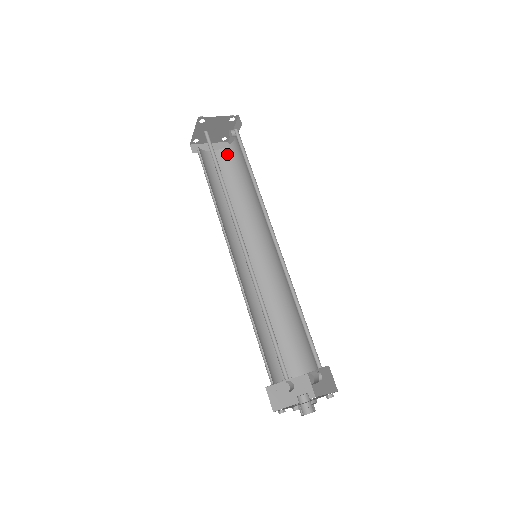
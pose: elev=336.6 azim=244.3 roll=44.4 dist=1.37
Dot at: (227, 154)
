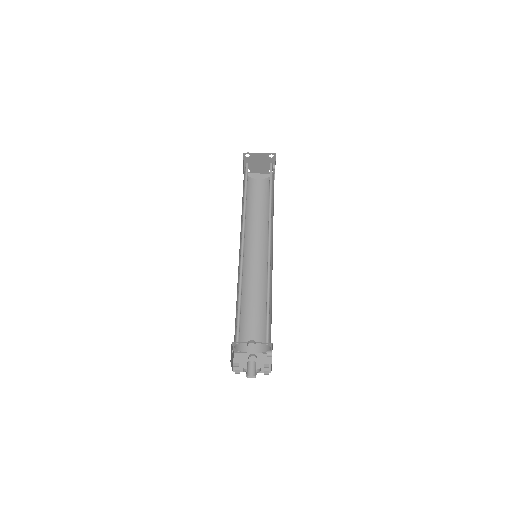
Dot at: (268, 182)
